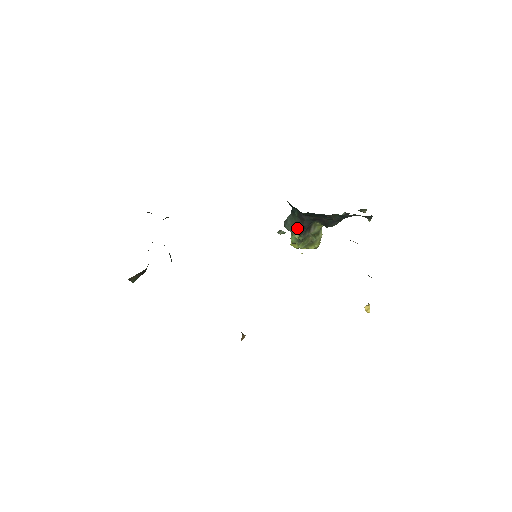
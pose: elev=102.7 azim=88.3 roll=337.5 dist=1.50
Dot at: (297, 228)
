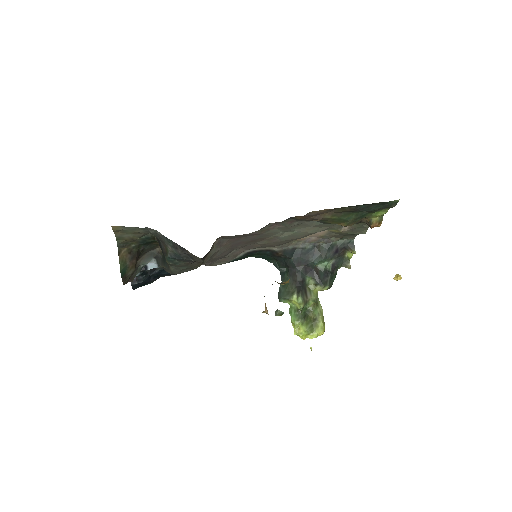
Dot at: (292, 290)
